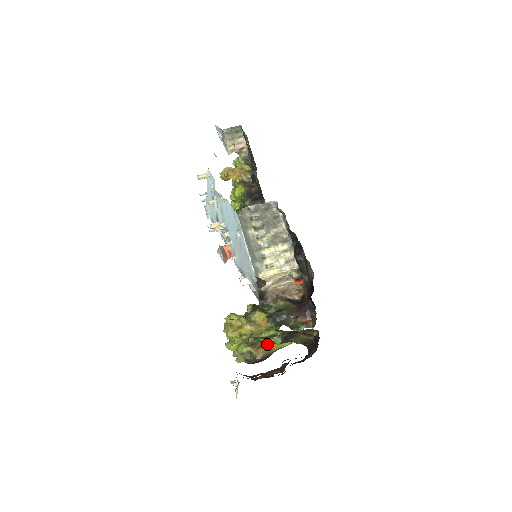
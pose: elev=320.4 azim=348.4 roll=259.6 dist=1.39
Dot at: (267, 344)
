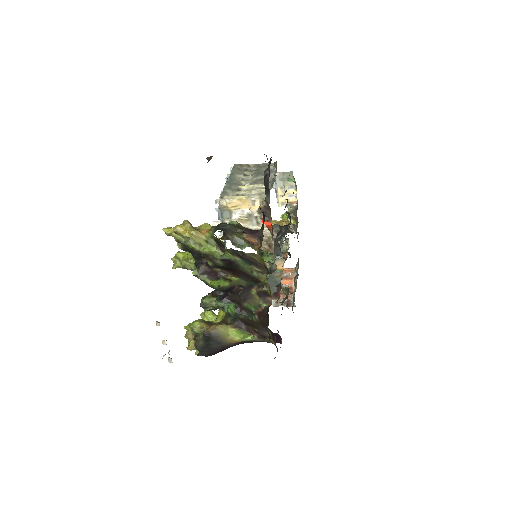
Dot at: (223, 324)
